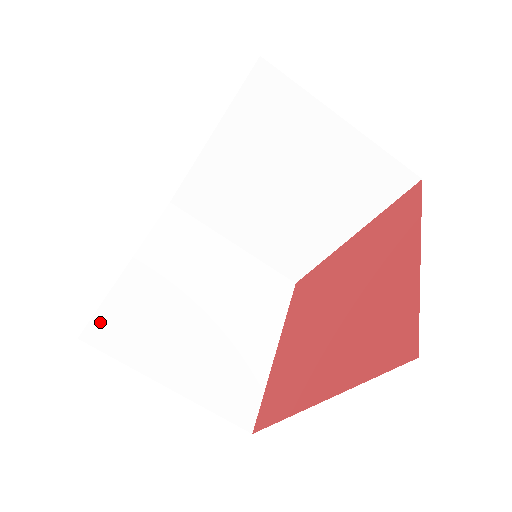
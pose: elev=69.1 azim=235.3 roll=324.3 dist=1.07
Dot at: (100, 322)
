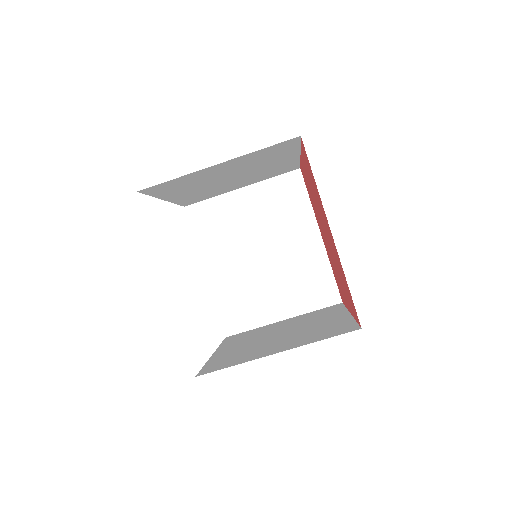
Dot at: (207, 369)
